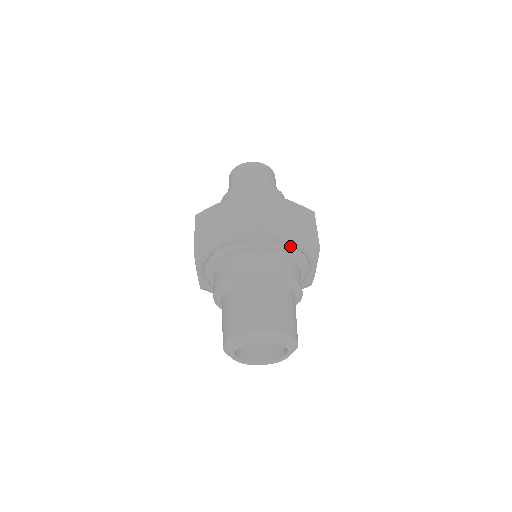
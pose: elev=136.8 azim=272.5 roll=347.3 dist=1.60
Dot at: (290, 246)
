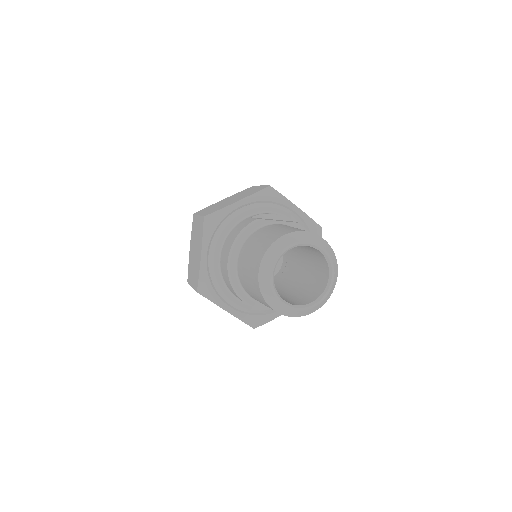
Dot at: (297, 216)
